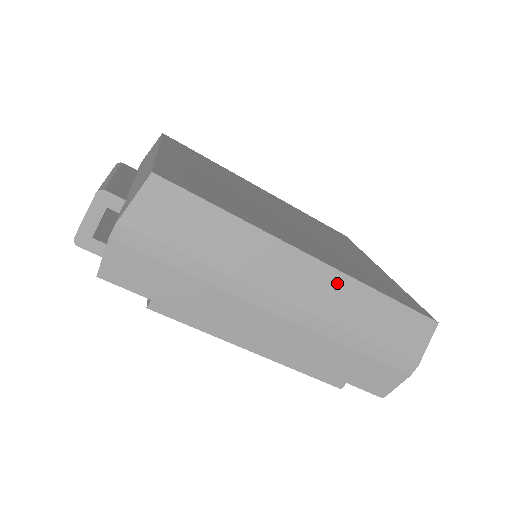
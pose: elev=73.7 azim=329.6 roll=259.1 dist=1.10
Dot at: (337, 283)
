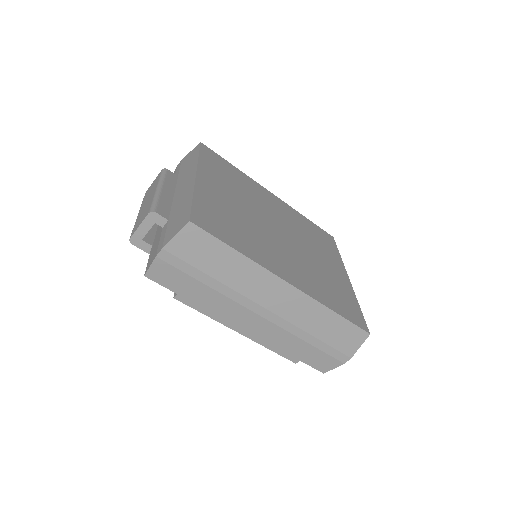
Dot at: (303, 301)
